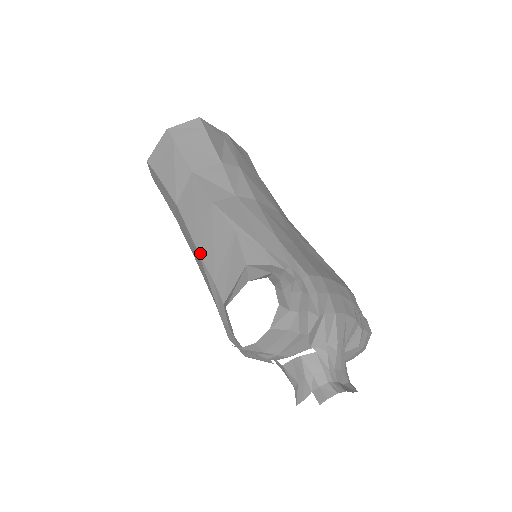
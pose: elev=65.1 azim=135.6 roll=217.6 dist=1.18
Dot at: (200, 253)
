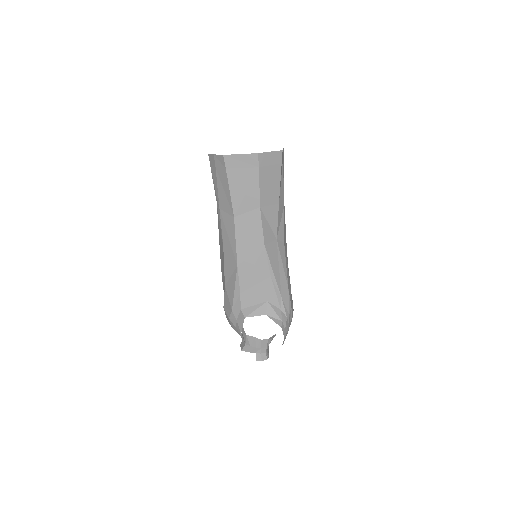
Dot at: (239, 269)
